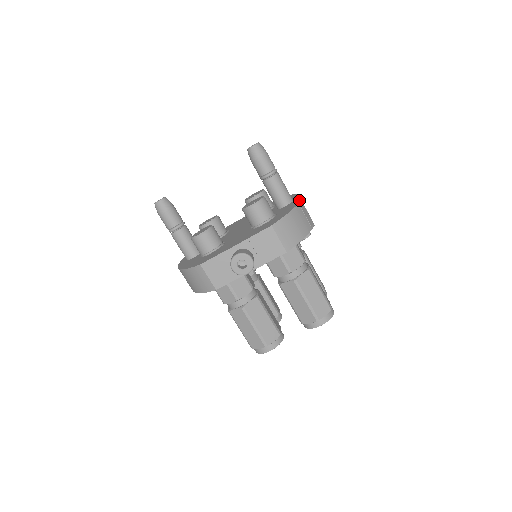
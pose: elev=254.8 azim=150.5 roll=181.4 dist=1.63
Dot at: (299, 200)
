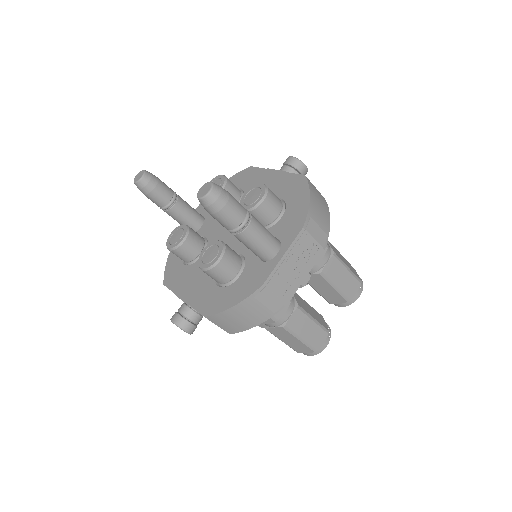
Dot at: (264, 279)
